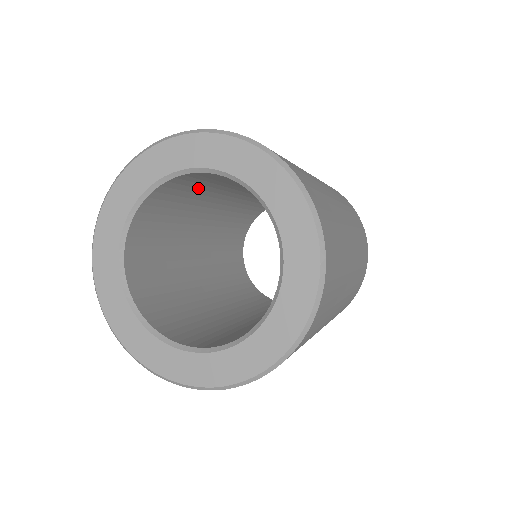
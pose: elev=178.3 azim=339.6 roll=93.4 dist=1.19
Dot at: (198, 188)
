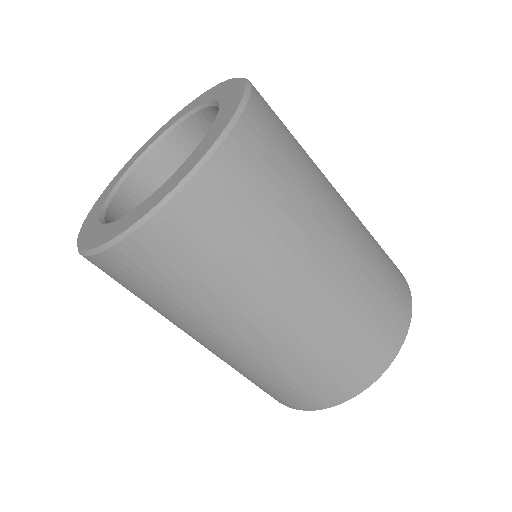
Dot at: occluded
